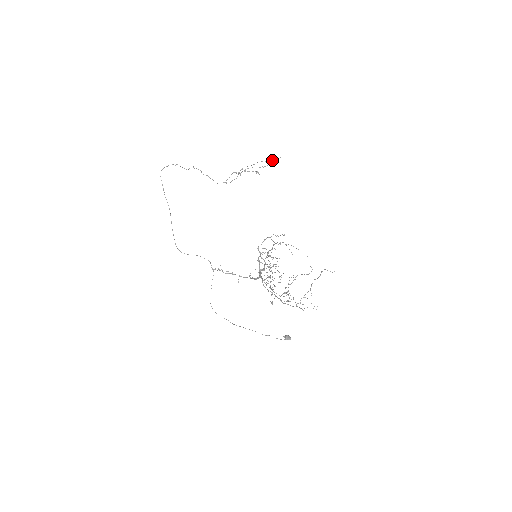
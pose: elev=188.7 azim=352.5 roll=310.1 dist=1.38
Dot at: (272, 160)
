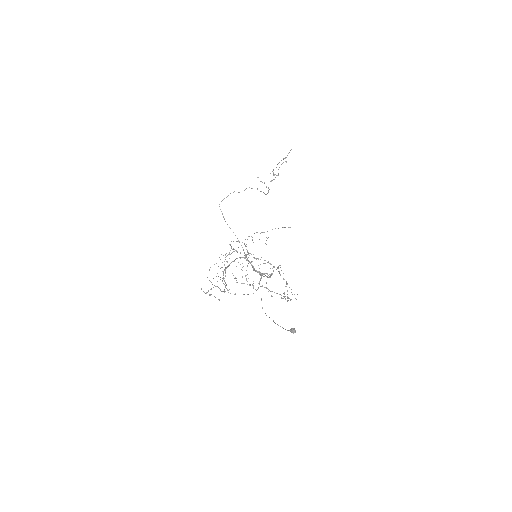
Dot at: (285, 157)
